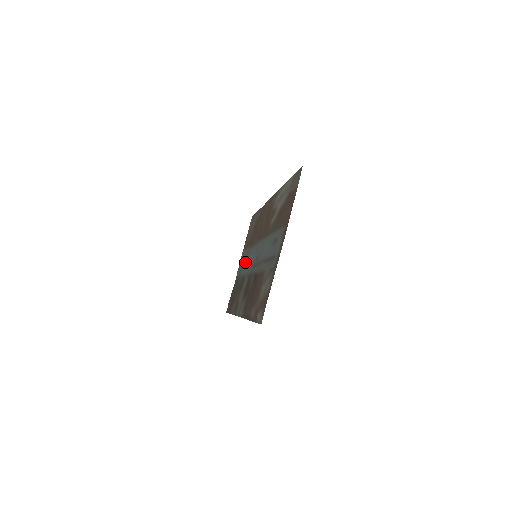
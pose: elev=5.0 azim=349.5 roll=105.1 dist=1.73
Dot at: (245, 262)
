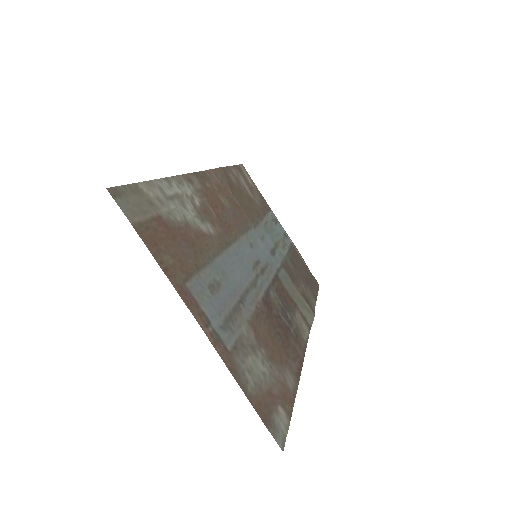
Dot at: (273, 239)
